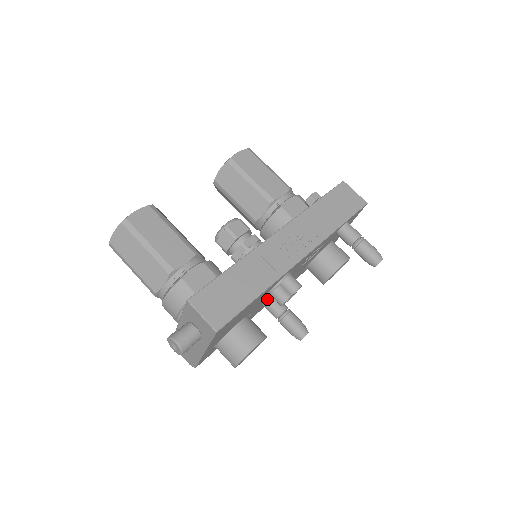
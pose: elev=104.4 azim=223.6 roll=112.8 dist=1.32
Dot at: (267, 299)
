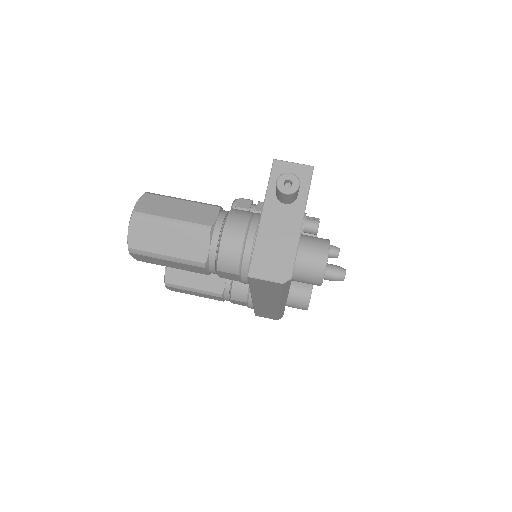
Dot at: occluded
